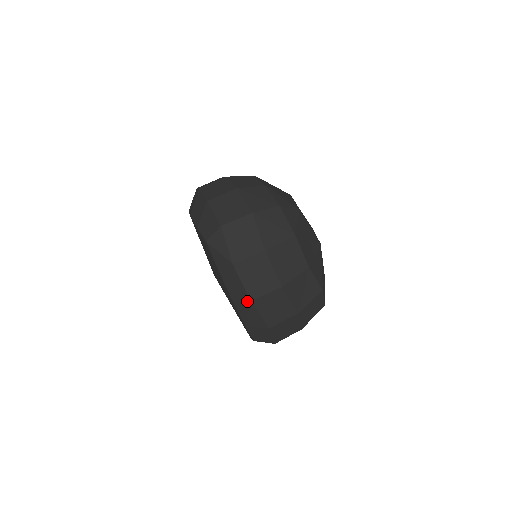
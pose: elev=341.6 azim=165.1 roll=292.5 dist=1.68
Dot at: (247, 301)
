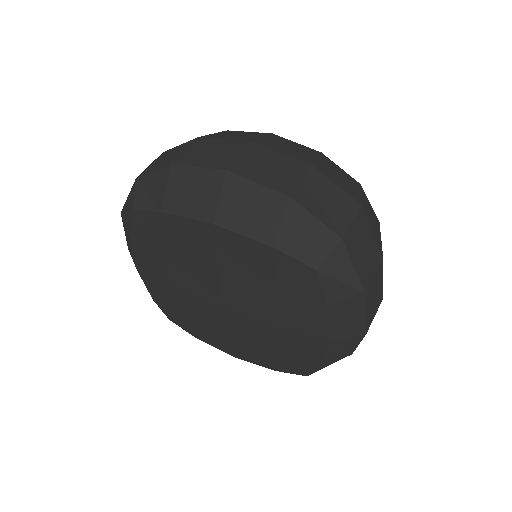
Dot at: (359, 336)
